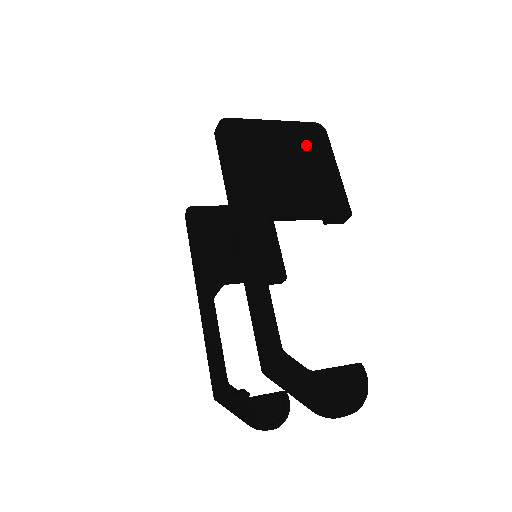
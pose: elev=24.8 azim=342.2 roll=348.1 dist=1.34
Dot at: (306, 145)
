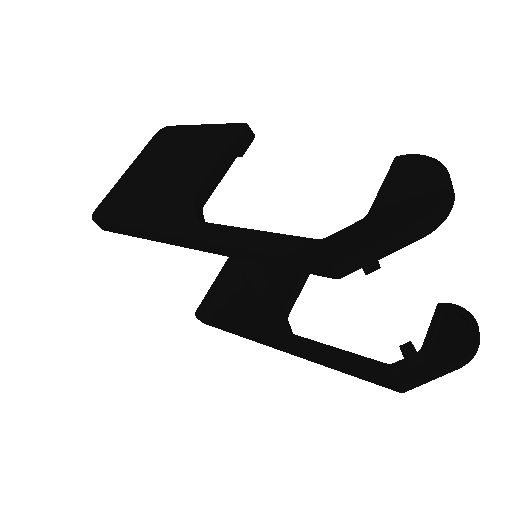
Dot at: (165, 147)
